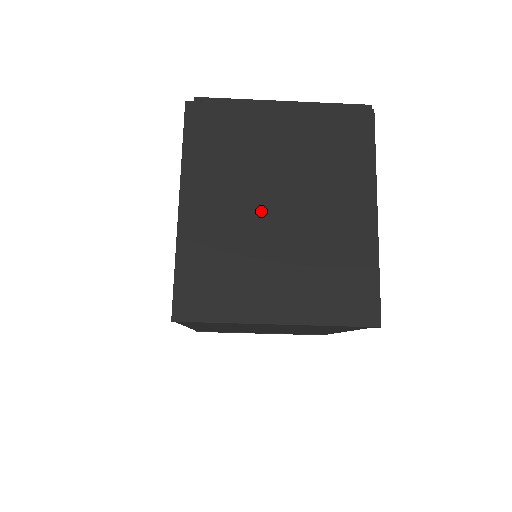
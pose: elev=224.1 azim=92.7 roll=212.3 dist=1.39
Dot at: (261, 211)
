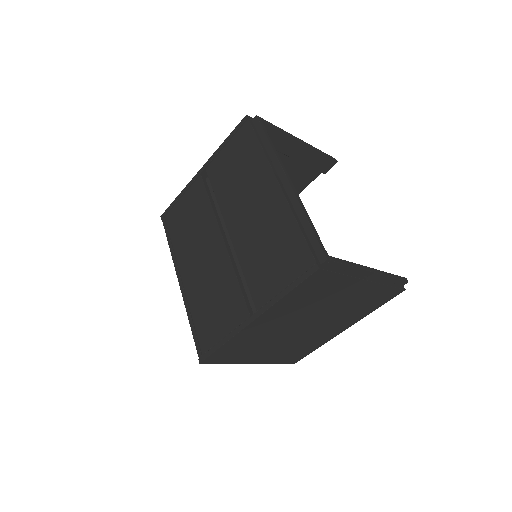
Dot at: (295, 326)
